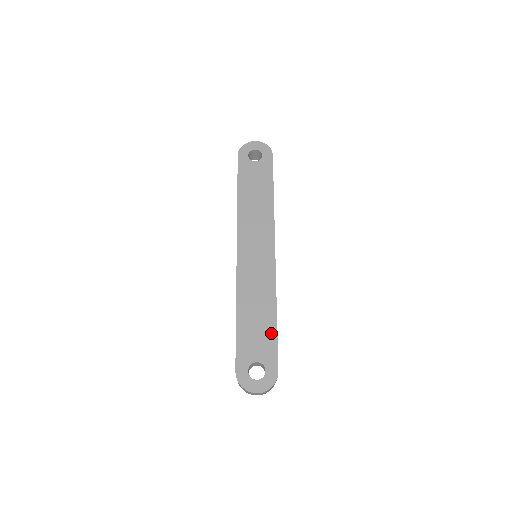
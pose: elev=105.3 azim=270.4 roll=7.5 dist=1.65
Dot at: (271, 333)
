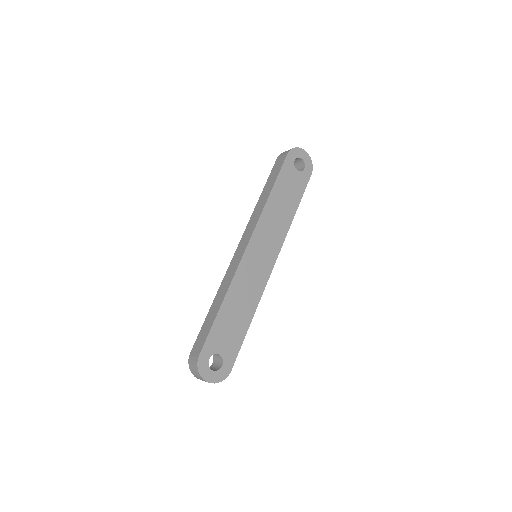
Dot at: (241, 334)
